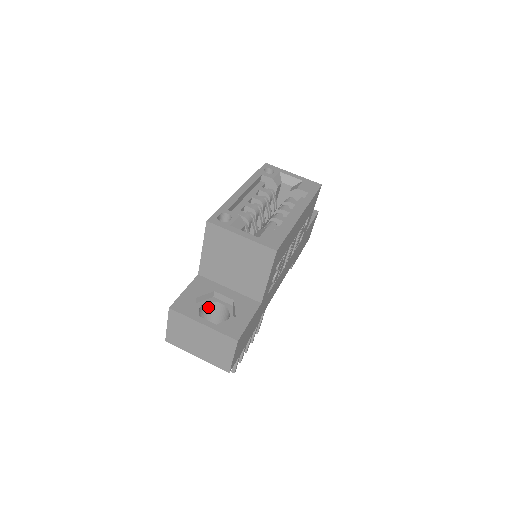
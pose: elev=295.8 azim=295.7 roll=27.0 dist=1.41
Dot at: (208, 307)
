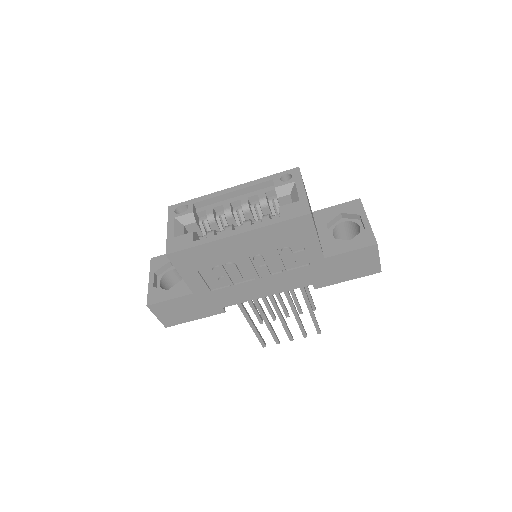
Dot at: occluded
